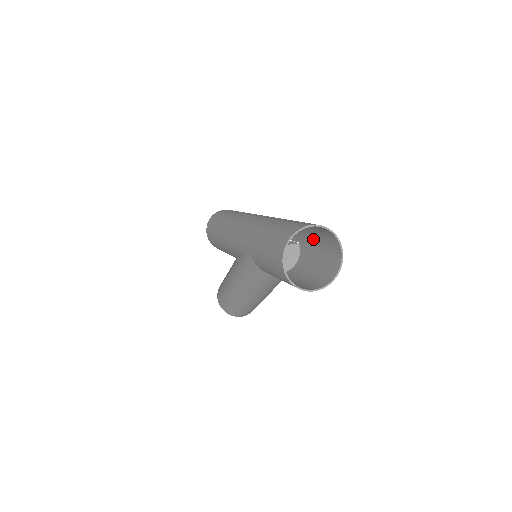
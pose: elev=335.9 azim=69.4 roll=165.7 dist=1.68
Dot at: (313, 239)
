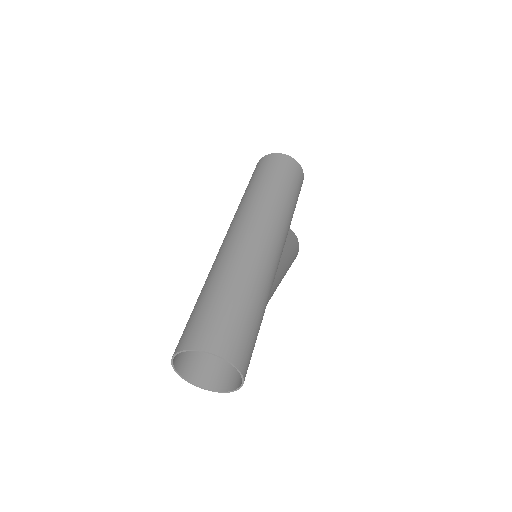
Dot at: (256, 319)
